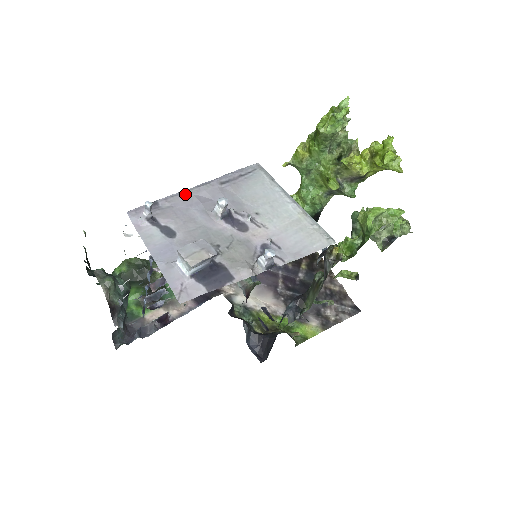
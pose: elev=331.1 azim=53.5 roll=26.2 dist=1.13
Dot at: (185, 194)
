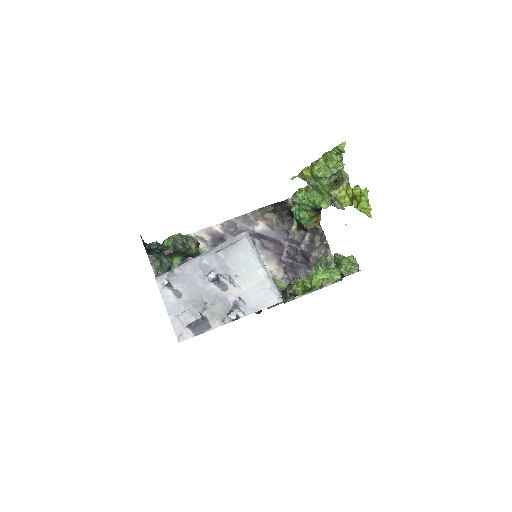
Dot at: (192, 263)
